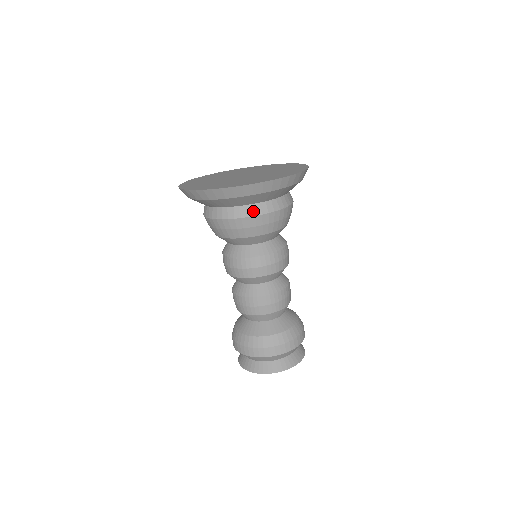
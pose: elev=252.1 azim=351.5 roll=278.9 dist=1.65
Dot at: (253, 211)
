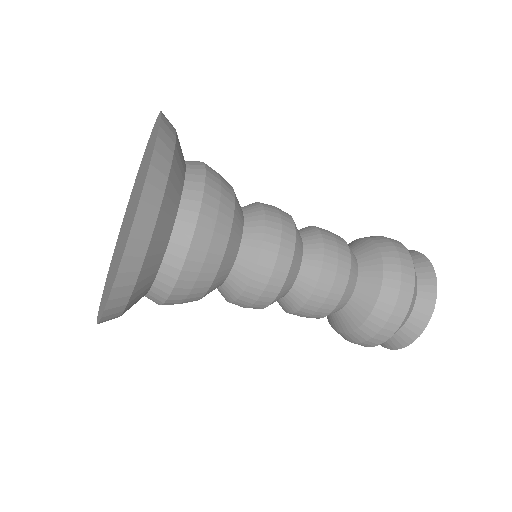
Dot at: (187, 224)
